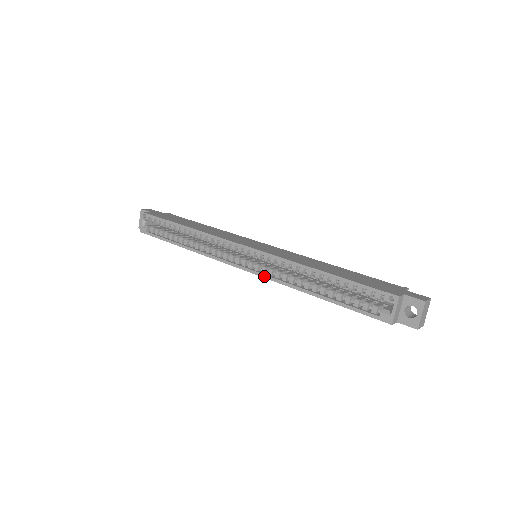
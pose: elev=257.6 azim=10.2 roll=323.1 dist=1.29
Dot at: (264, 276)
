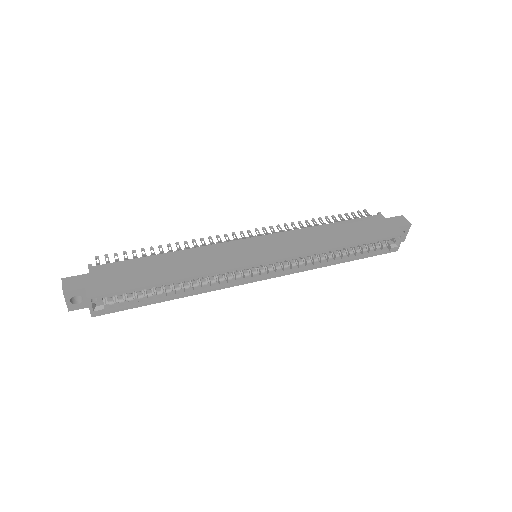
Dot at: (290, 273)
